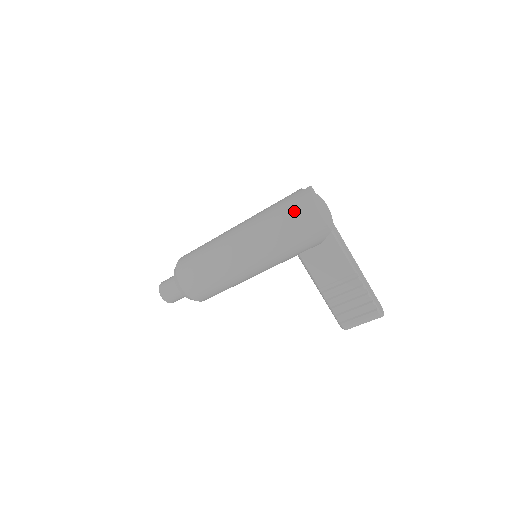
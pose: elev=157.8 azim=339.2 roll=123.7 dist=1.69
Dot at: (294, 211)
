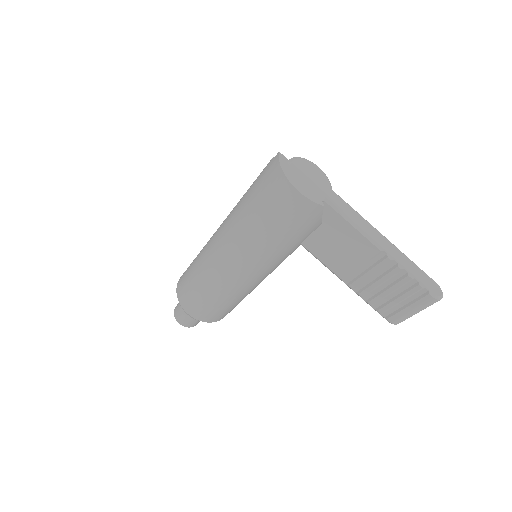
Dot at: (266, 194)
